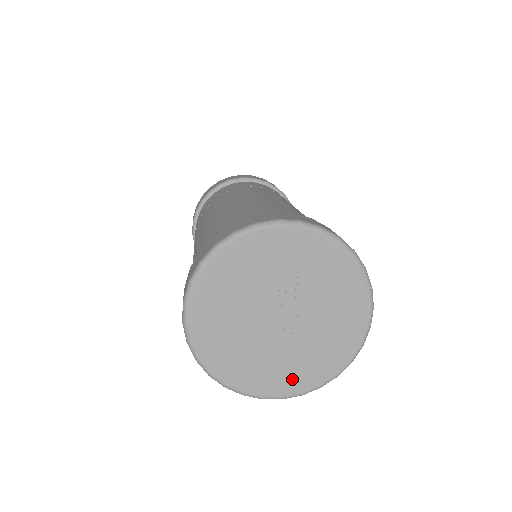
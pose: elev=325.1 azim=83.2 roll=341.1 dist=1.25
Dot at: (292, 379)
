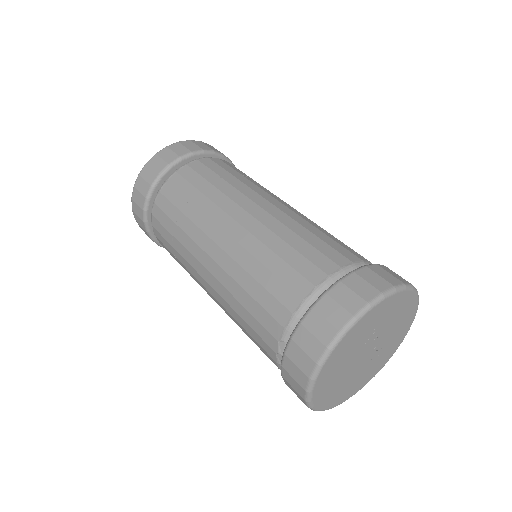
Dot at: (378, 366)
